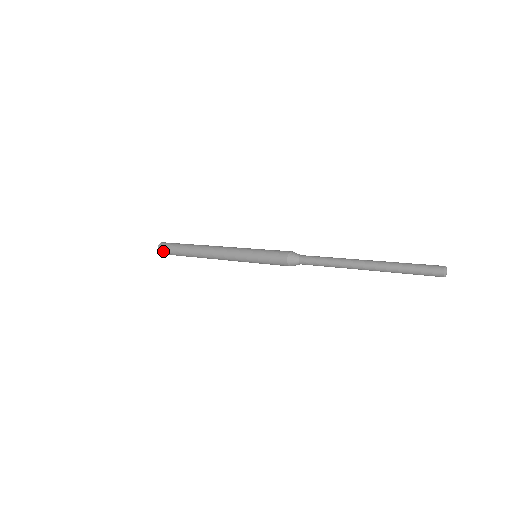
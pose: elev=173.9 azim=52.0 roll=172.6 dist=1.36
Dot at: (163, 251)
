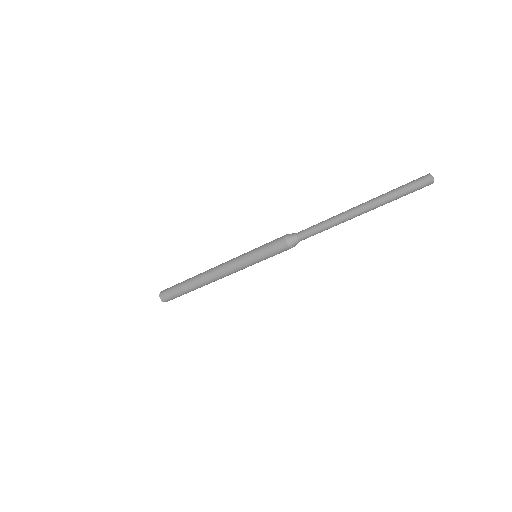
Dot at: (166, 297)
